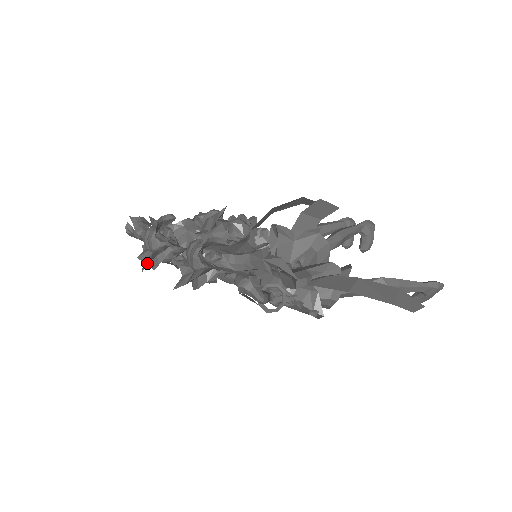
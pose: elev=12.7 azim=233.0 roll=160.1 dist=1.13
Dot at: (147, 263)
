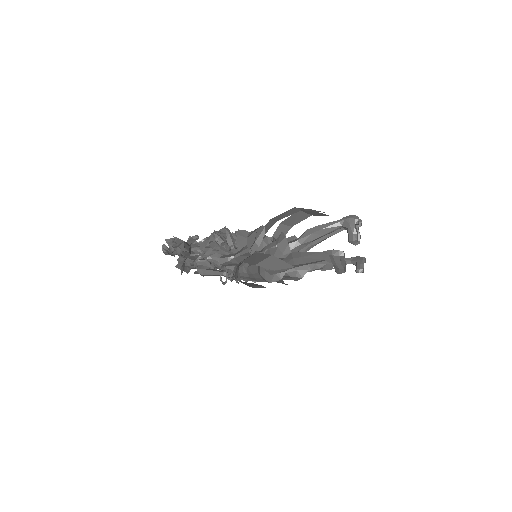
Dot at: occluded
